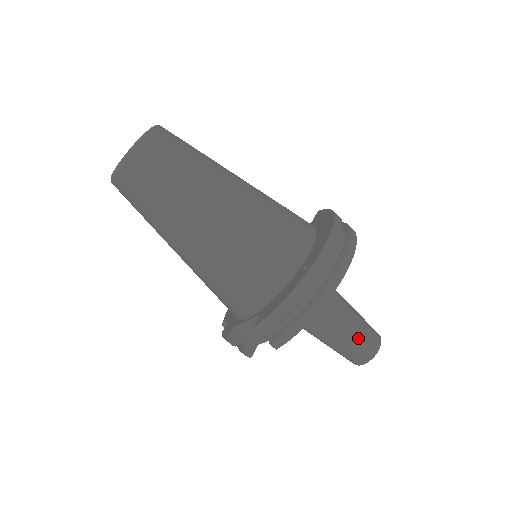
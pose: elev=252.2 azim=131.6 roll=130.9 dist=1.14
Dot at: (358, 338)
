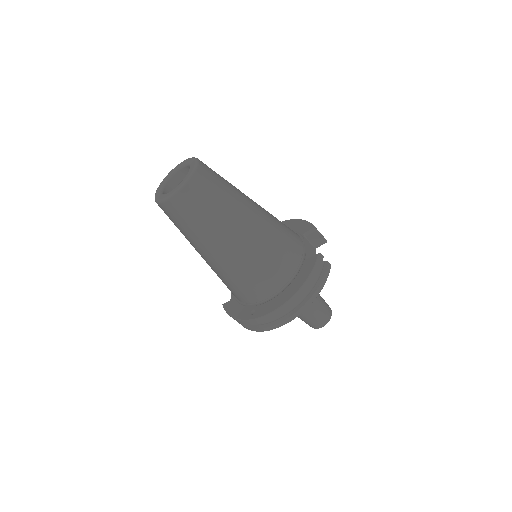
Dot at: (305, 320)
